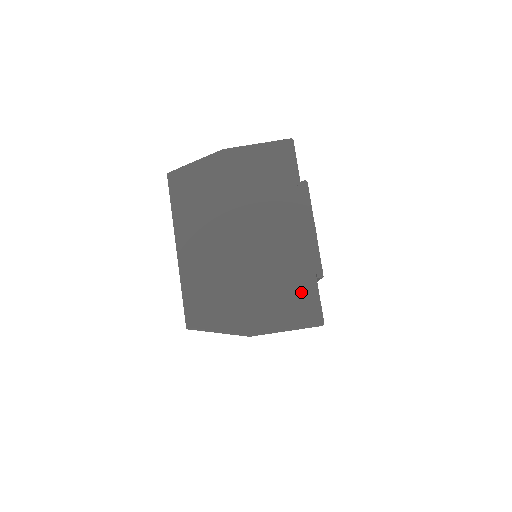
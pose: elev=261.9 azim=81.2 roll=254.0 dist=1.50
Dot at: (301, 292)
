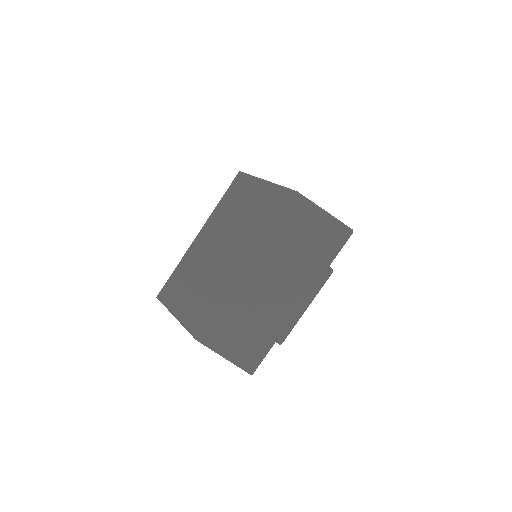
Dot at: (257, 342)
